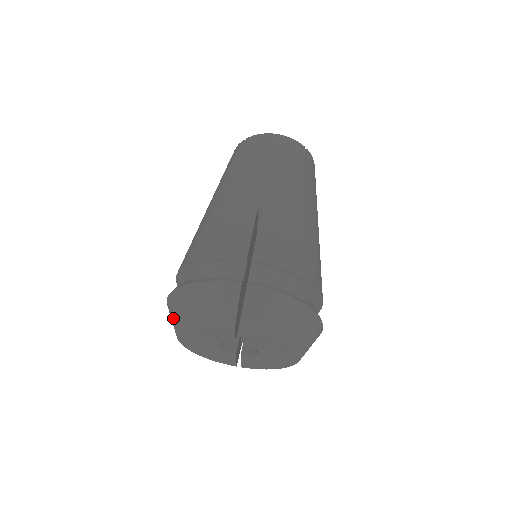
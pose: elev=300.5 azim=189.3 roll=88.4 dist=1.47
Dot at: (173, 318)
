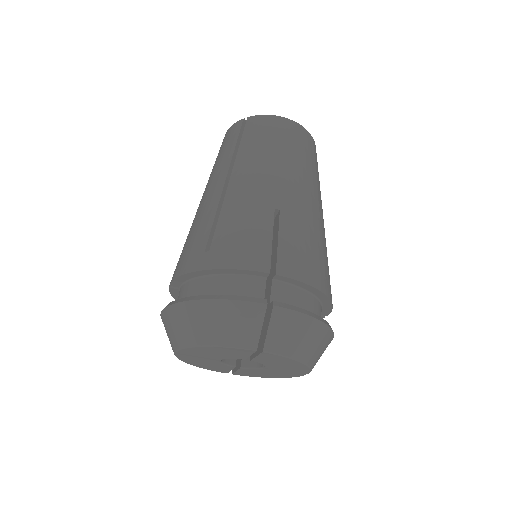
Dot at: (173, 332)
